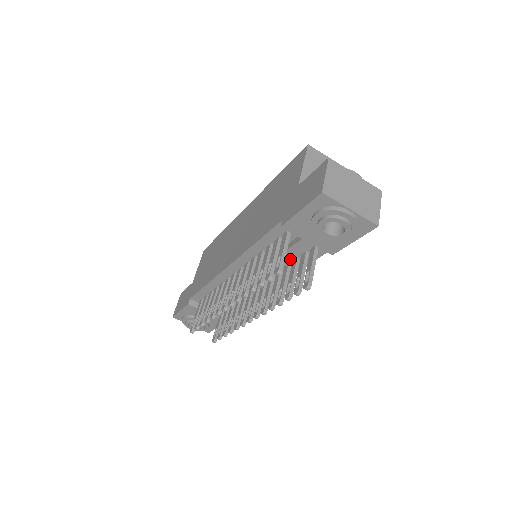
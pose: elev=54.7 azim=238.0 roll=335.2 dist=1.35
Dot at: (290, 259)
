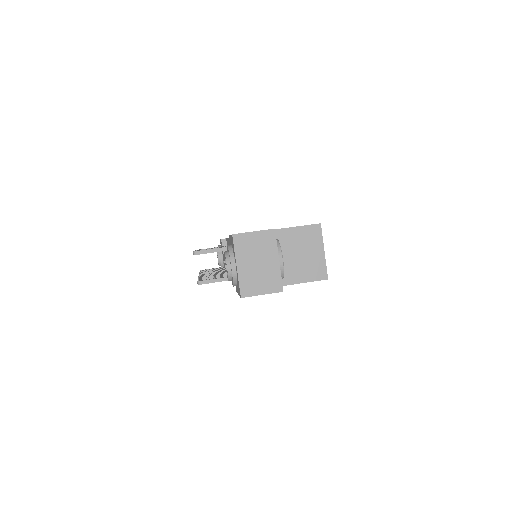
Dot at: occluded
